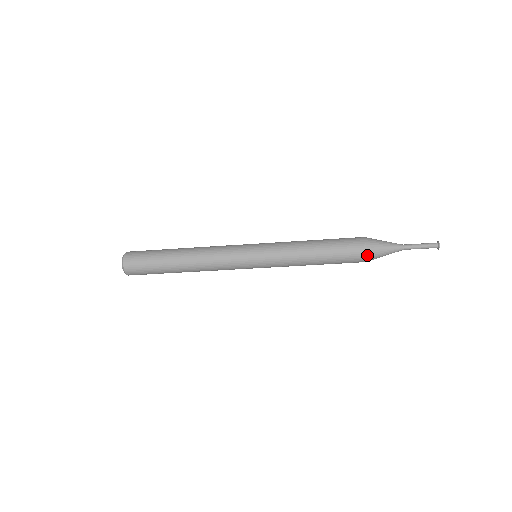
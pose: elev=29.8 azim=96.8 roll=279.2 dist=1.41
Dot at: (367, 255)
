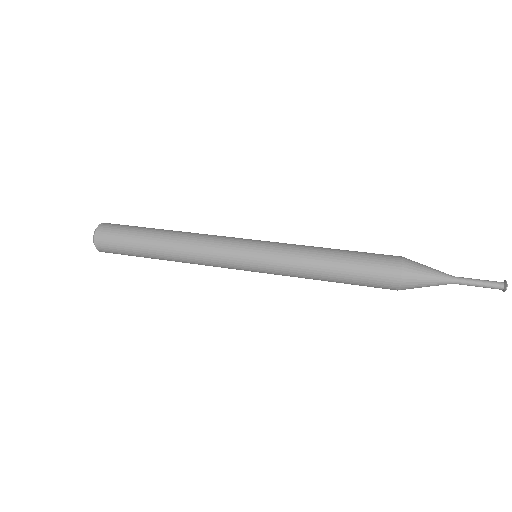
Dot at: (400, 287)
